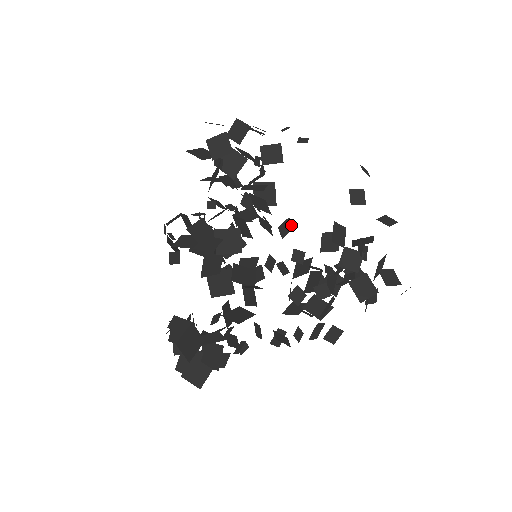
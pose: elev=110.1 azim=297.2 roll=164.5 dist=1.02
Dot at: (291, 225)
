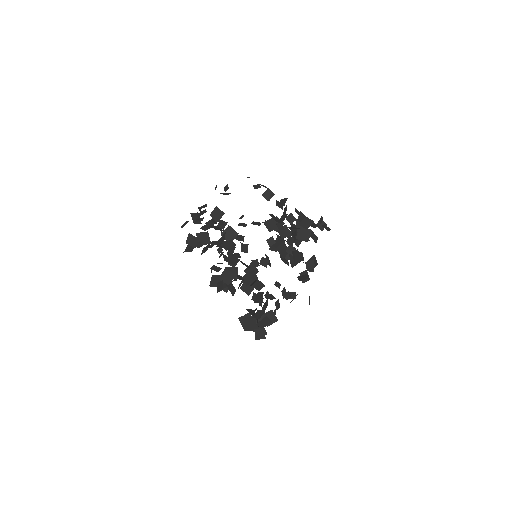
Dot at: (246, 244)
